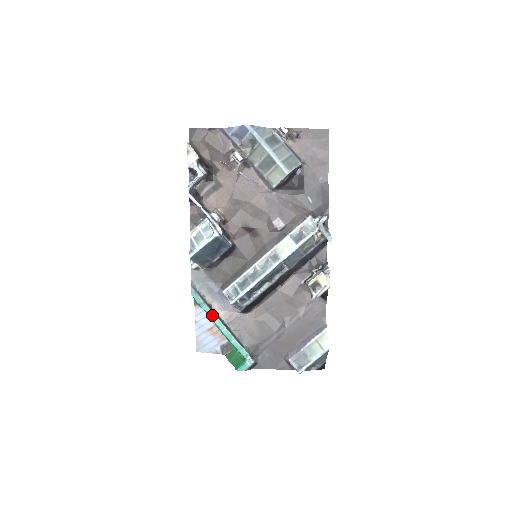
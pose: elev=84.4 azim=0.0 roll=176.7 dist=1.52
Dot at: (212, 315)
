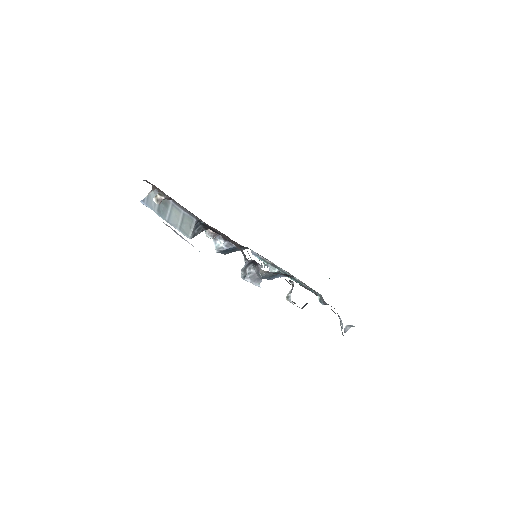
Dot at: occluded
